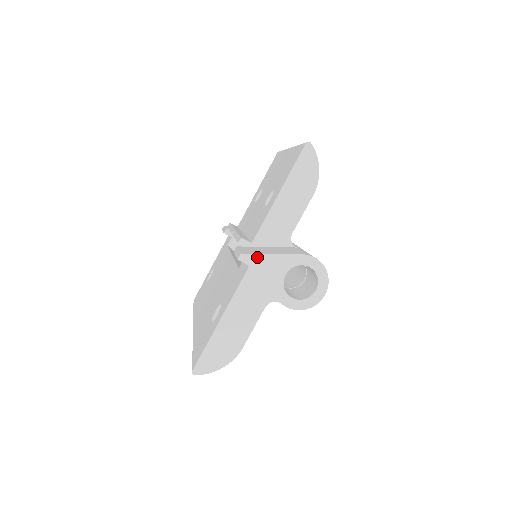
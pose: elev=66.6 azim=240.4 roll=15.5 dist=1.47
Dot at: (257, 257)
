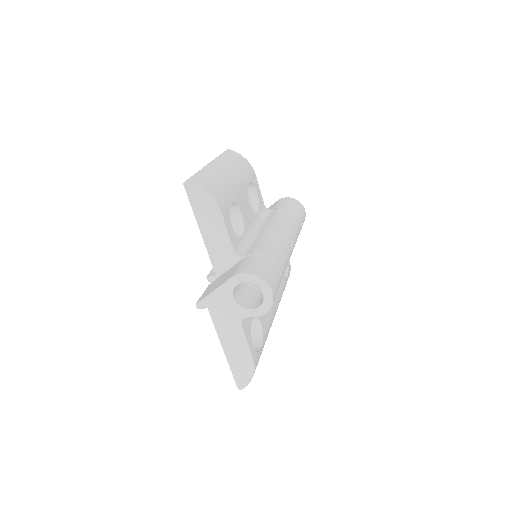
Dot at: (206, 300)
